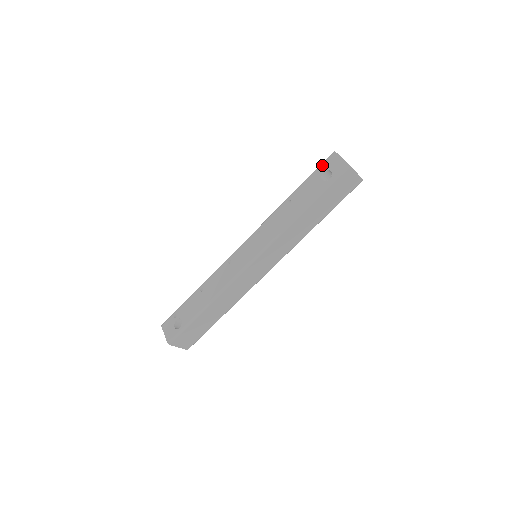
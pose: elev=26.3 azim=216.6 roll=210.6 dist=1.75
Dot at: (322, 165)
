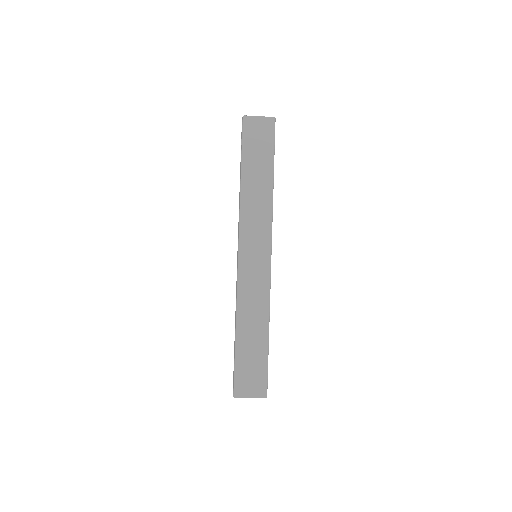
Dot at: occluded
